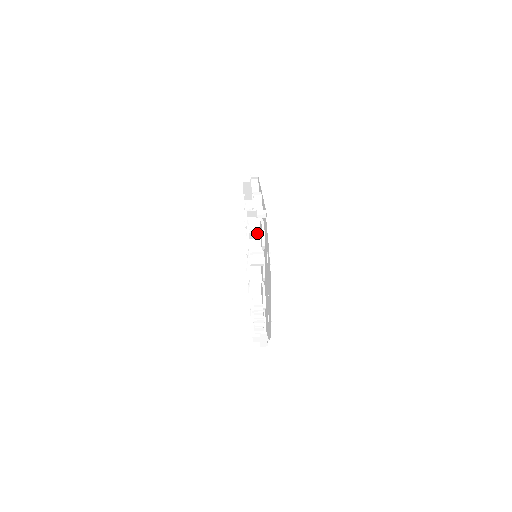
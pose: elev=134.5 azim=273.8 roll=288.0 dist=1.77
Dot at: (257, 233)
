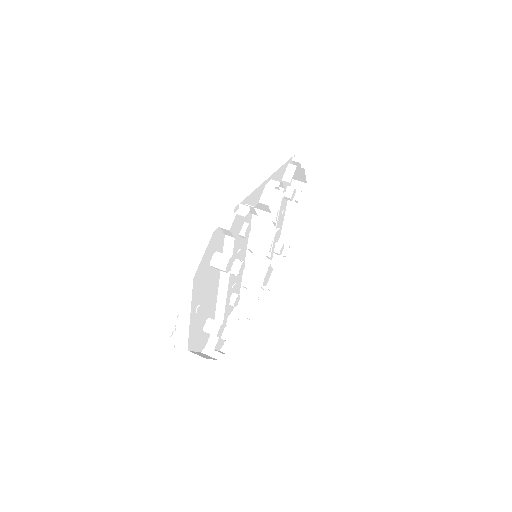
Dot at: (229, 231)
